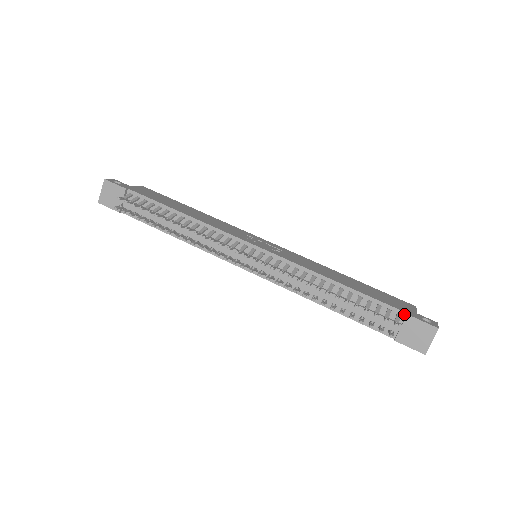
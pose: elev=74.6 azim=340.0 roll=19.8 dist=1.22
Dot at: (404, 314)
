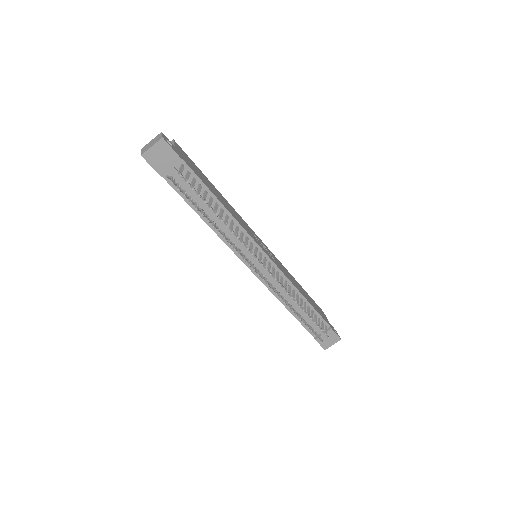
Dot at: (329, 327)
